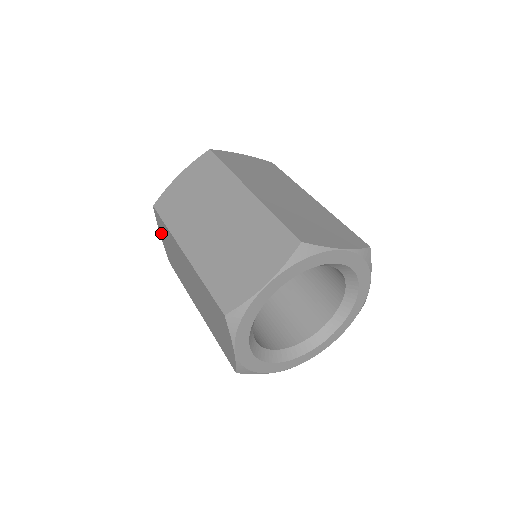
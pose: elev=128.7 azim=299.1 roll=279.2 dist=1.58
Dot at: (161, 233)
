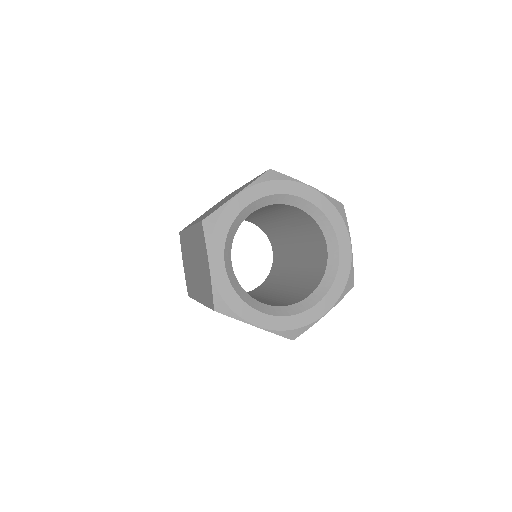
Dot at: (183, 260)
